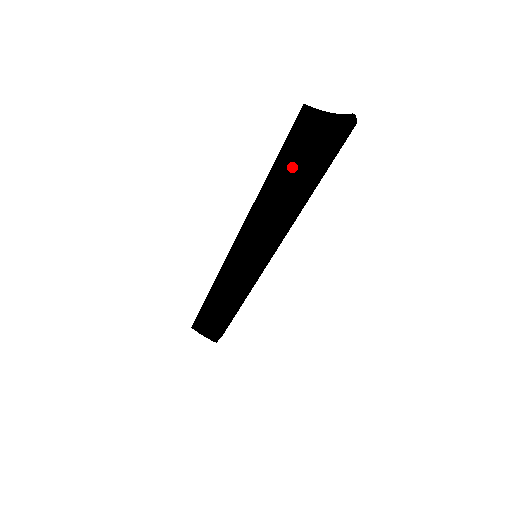
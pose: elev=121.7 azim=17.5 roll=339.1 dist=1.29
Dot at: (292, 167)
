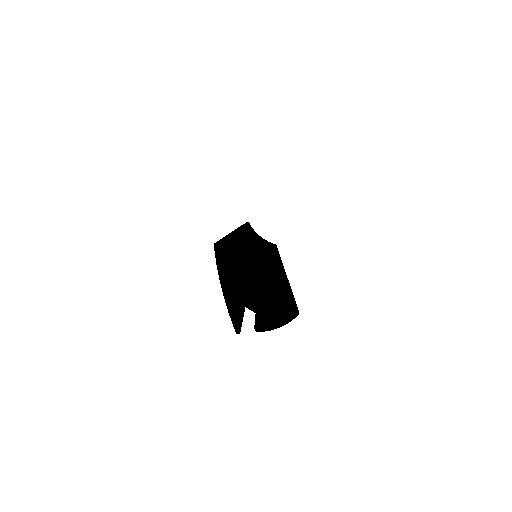
Dot at: occluded
